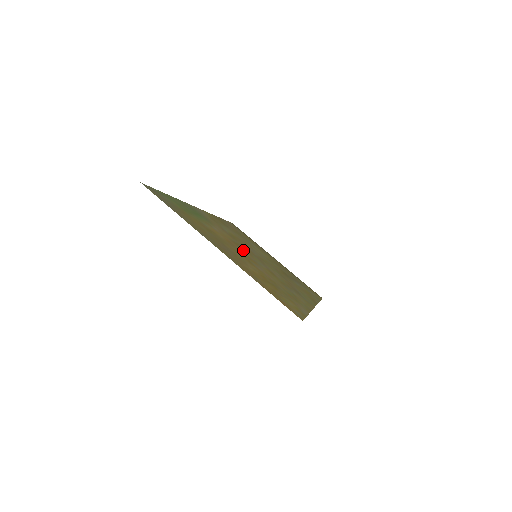
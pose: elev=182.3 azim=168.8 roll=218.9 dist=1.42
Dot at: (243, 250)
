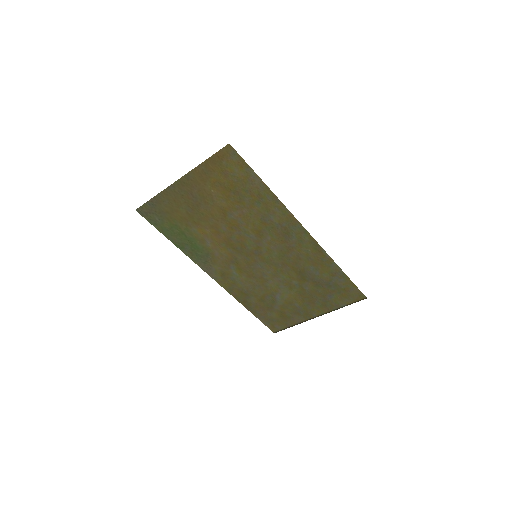
Dot at: (233, 239)
